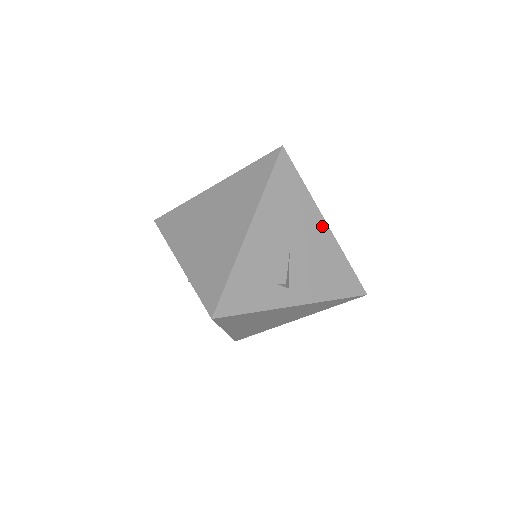
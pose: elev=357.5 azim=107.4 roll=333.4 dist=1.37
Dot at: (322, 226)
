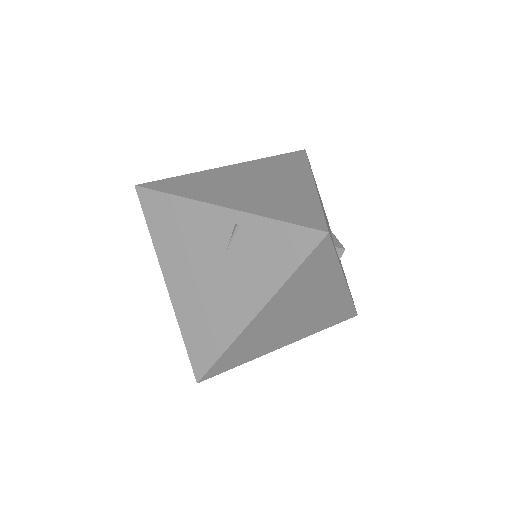
Dot at: occluded
